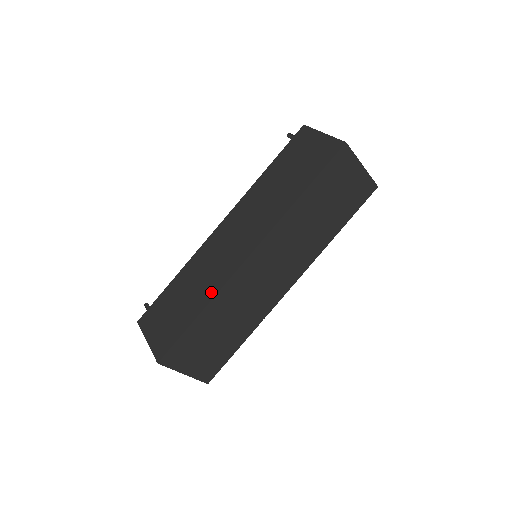
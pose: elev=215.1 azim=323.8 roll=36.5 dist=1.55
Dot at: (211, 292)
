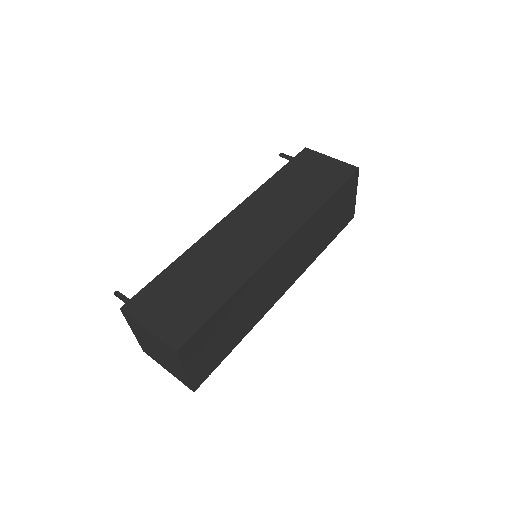
Dot at: (239, 277)
